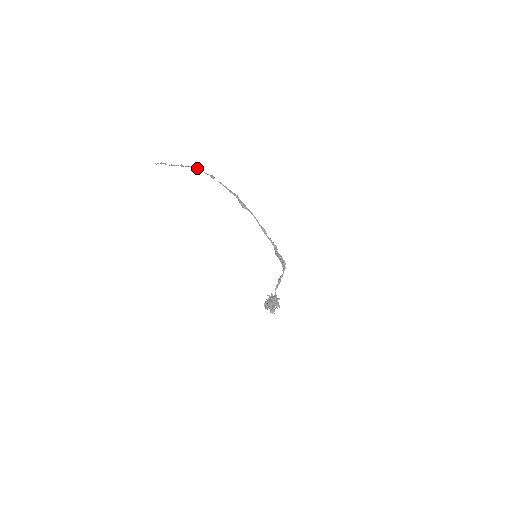
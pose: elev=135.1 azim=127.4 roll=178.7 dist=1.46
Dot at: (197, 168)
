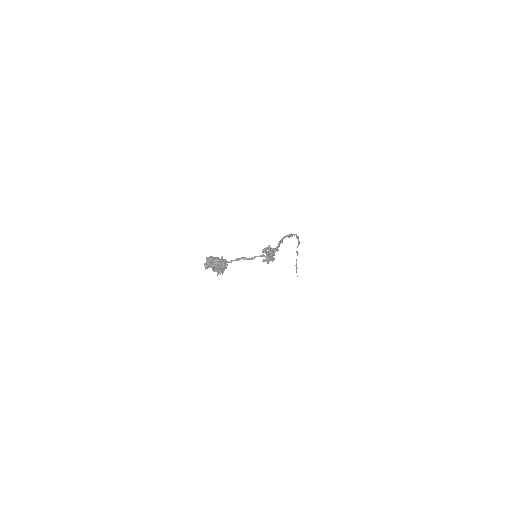
Dot at: (299, 242)
